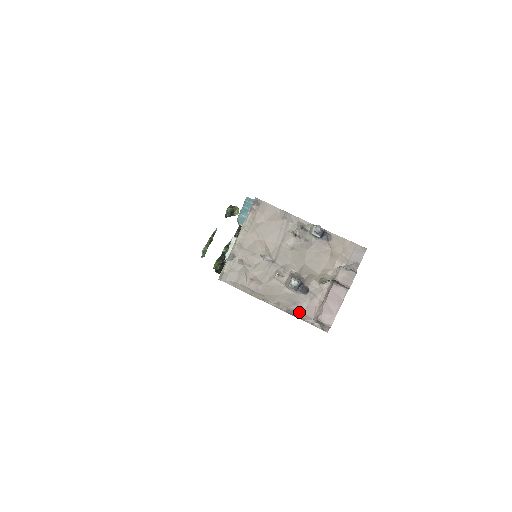
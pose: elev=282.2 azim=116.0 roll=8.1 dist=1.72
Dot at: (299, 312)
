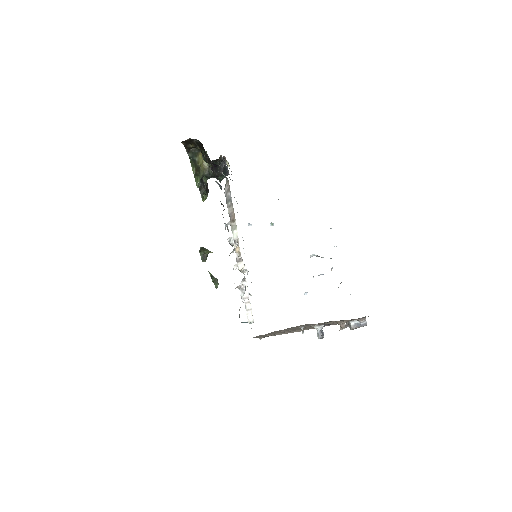
Dot at: (331, 324)
